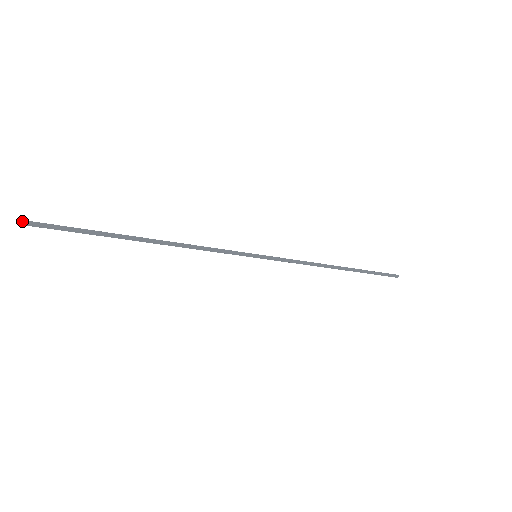
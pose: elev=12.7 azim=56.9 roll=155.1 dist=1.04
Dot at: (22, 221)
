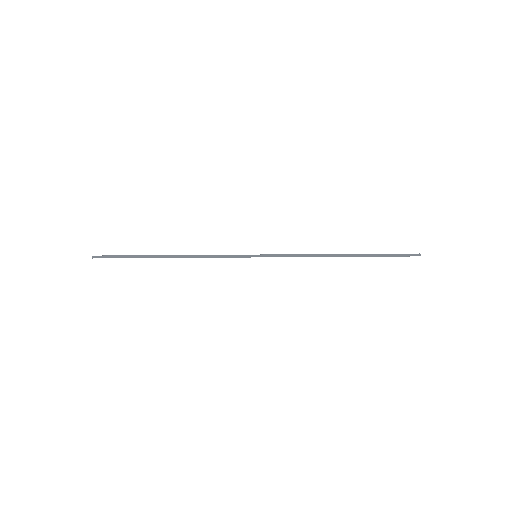
Dot at: (95, 256)
